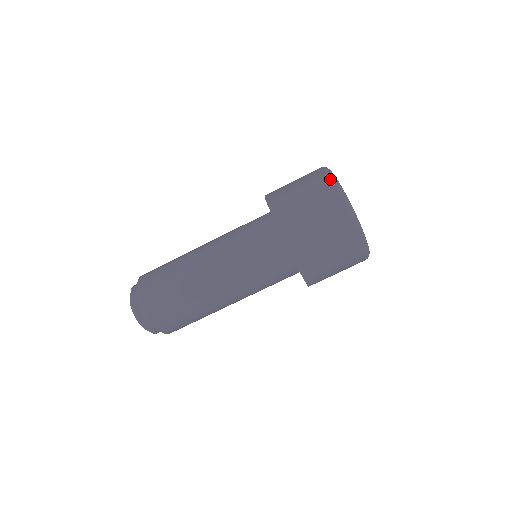
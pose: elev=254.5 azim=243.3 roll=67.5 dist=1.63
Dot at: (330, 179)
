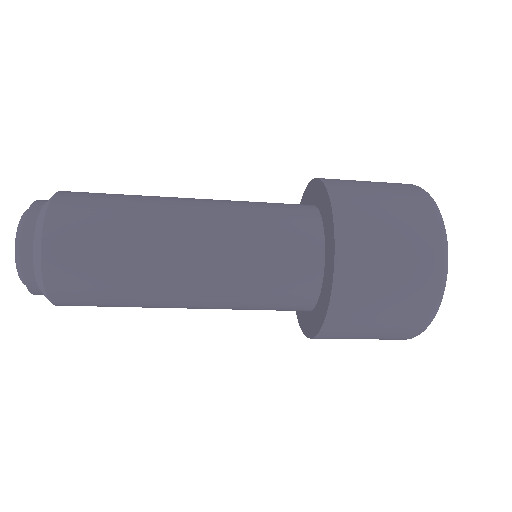
Dot at: (425, 327)
